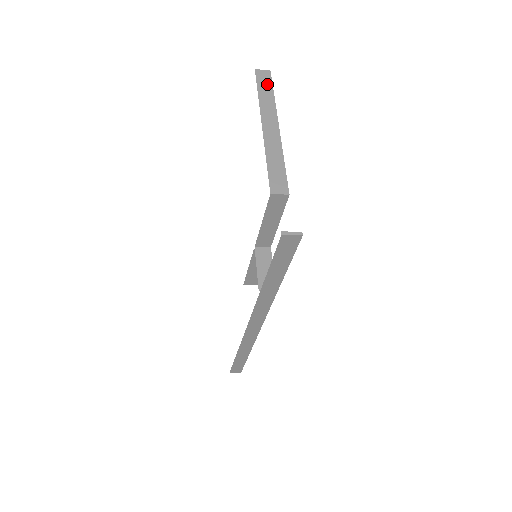
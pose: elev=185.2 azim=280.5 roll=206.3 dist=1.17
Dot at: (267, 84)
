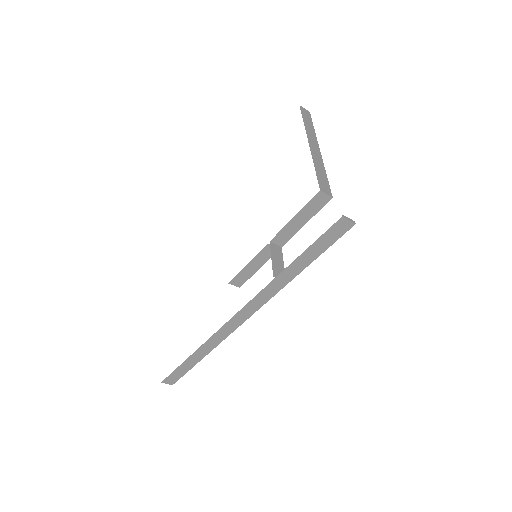
Dot at: (309, 119)
